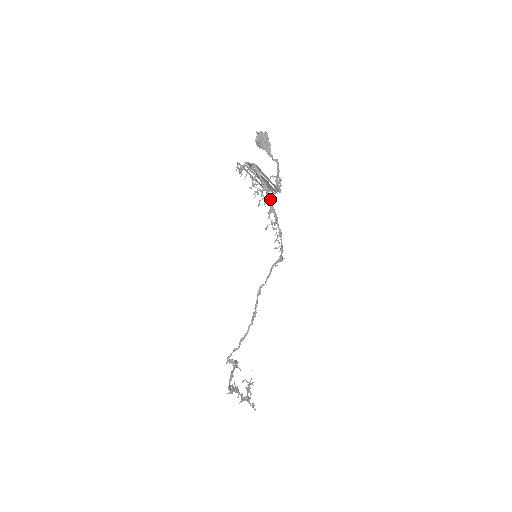
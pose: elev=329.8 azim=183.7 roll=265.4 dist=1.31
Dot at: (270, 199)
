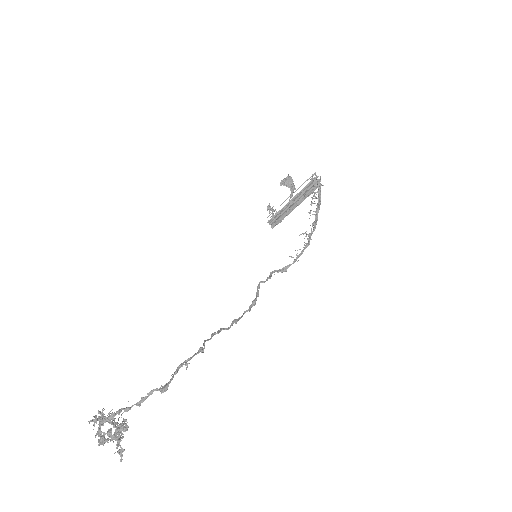
Dot at: occluded
